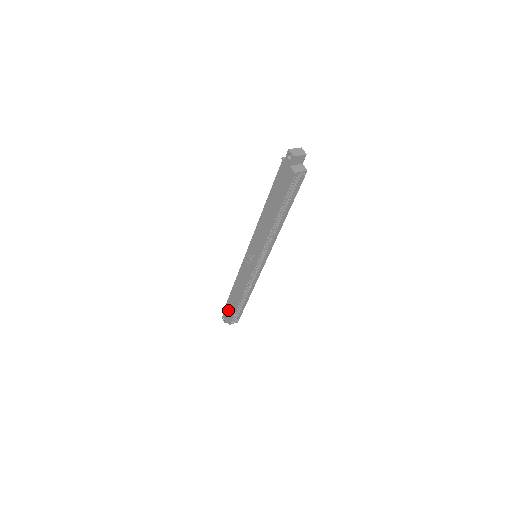
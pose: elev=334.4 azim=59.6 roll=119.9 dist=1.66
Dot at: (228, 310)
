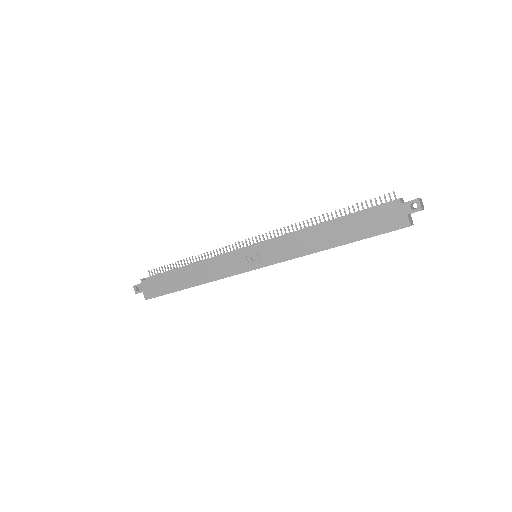
Dot at: (156, 285)
